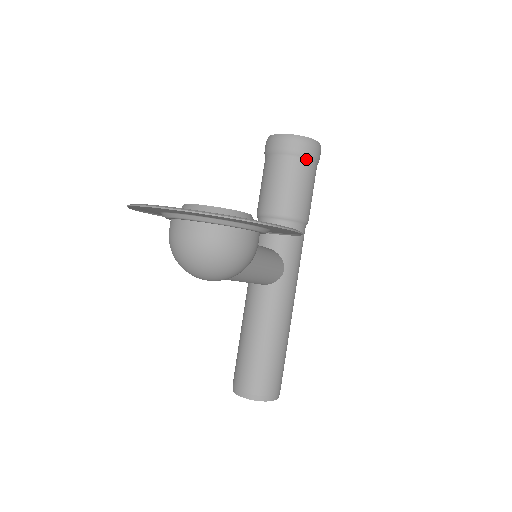
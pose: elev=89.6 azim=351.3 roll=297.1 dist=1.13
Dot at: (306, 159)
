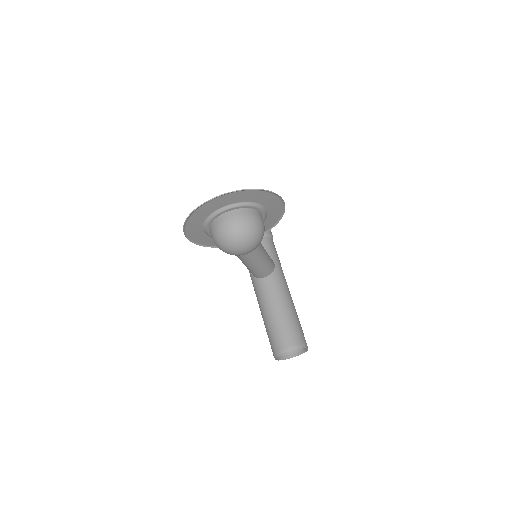
Dot at: occluded
